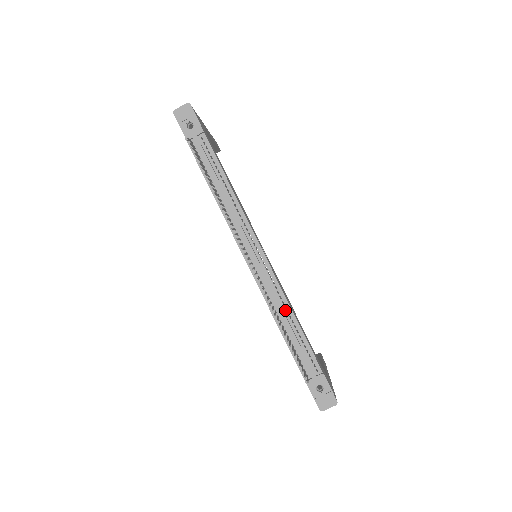
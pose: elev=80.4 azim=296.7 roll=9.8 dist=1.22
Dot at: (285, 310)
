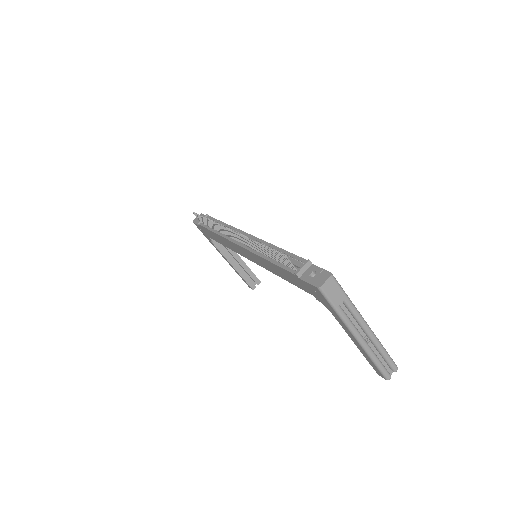
Dot at: occluded
